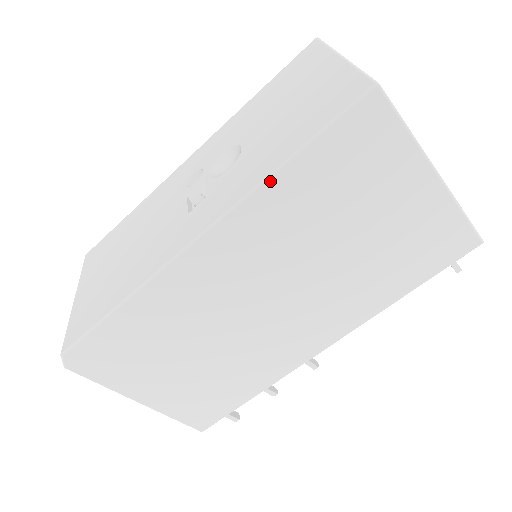
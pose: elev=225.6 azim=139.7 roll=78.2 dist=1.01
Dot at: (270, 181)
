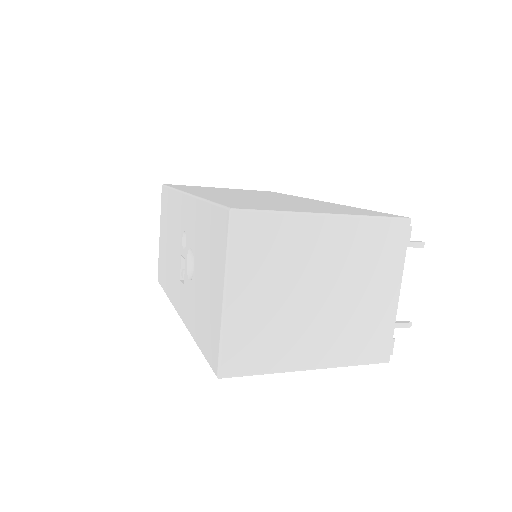
Dot at: occluded
